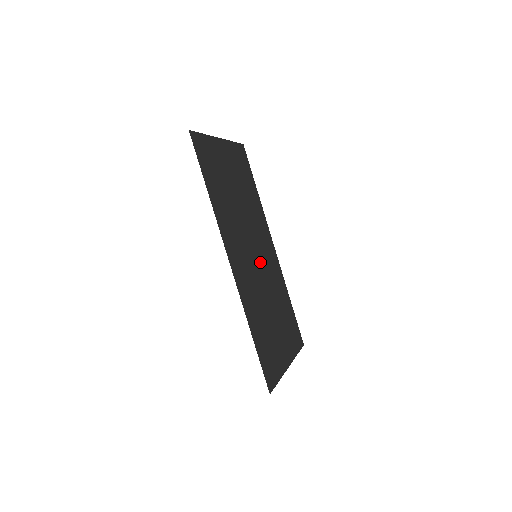
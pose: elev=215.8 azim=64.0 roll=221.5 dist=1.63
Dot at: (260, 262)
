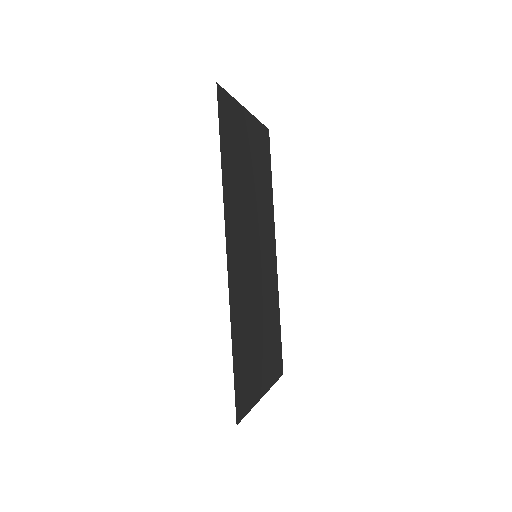
Dot at: (259, 264)
